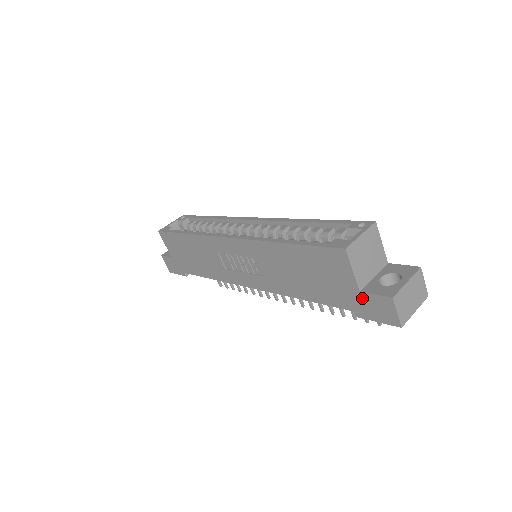
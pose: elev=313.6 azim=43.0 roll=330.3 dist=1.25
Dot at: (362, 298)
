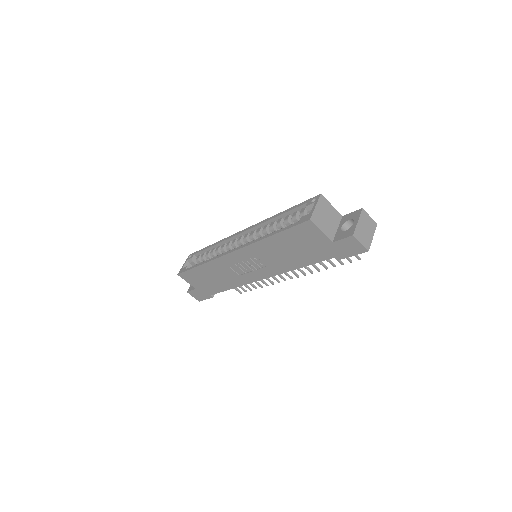
Dot at: (336, 246)
